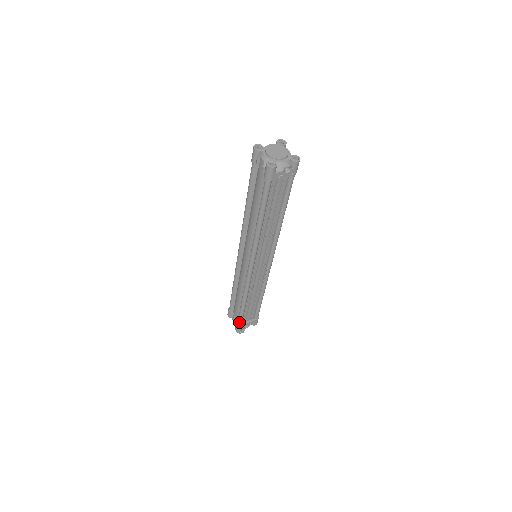
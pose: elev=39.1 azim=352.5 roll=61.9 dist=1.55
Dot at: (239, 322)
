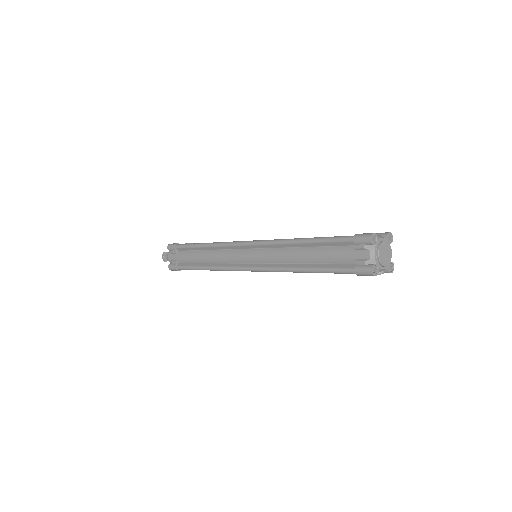
Dot at: (180, 269)
